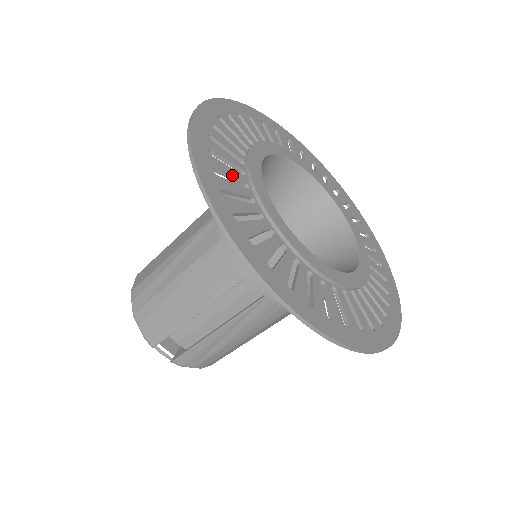
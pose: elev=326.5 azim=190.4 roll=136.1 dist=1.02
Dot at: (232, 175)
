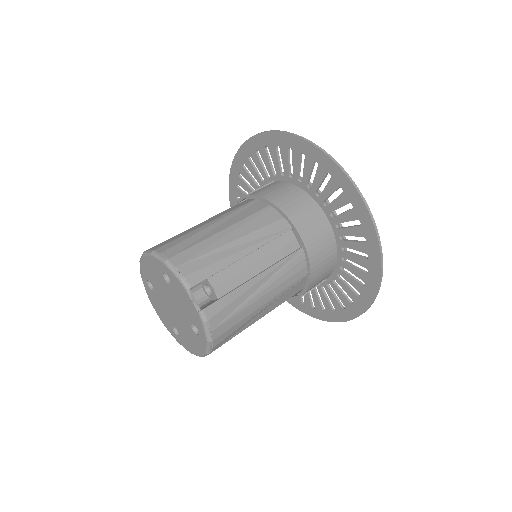
Dot at: (289, 163)
